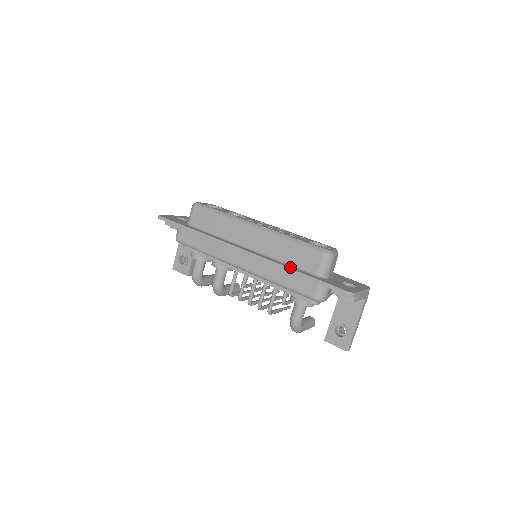
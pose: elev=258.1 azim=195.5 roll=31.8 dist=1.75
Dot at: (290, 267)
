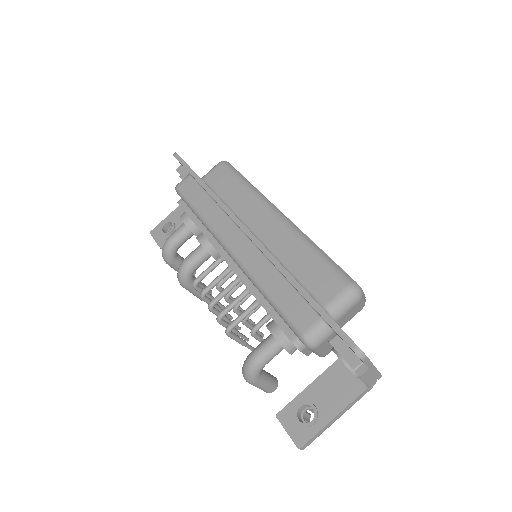
Dot at: (294, 278)
